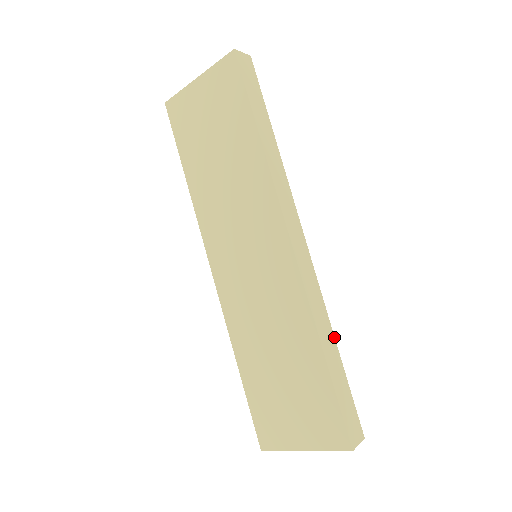
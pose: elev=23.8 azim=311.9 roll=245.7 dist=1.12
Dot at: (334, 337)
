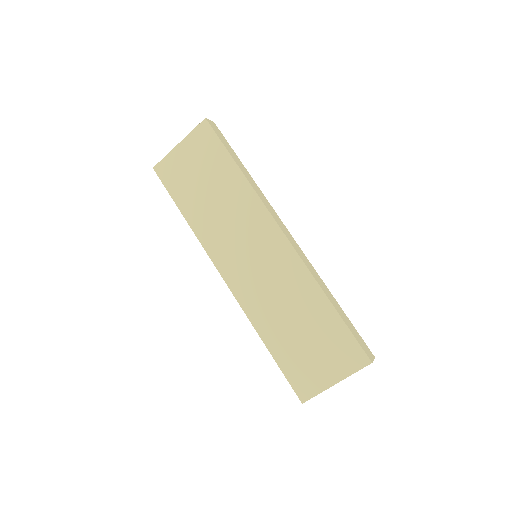
Dot at: occluded
